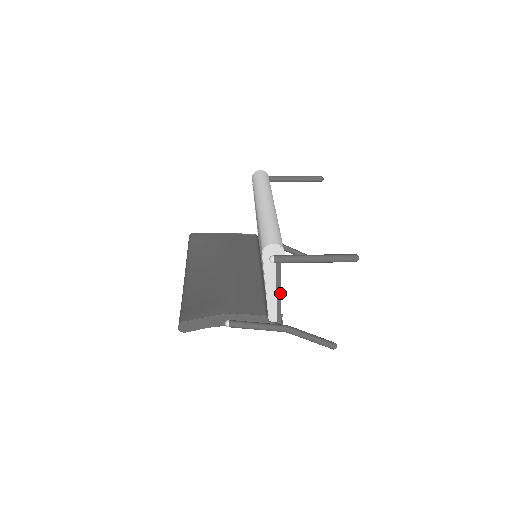
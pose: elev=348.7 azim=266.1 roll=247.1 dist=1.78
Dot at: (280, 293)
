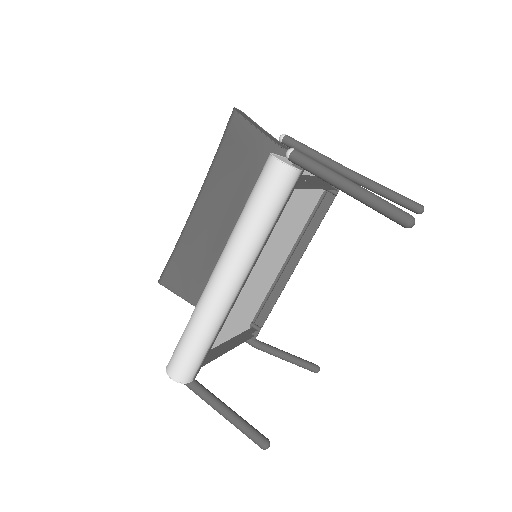
Dot at: (229, 349)
